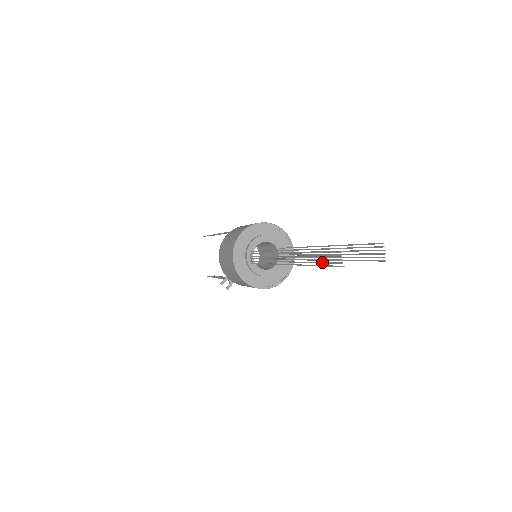
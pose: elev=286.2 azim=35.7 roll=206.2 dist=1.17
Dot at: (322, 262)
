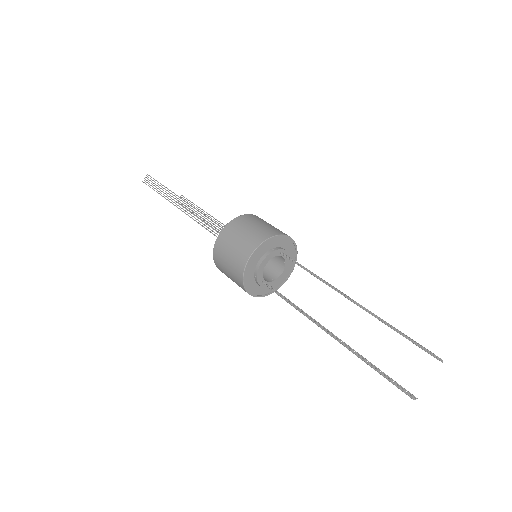
Dot at: occluded
